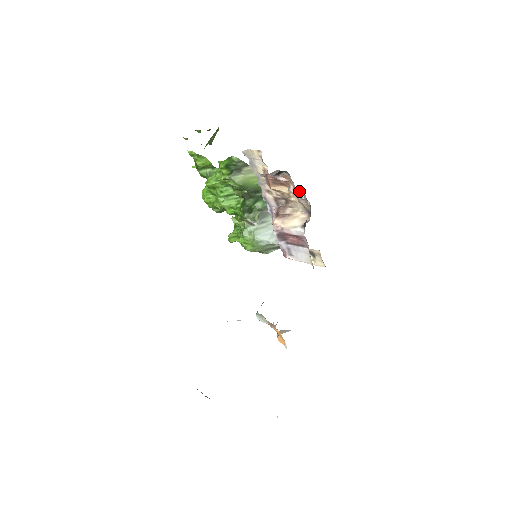
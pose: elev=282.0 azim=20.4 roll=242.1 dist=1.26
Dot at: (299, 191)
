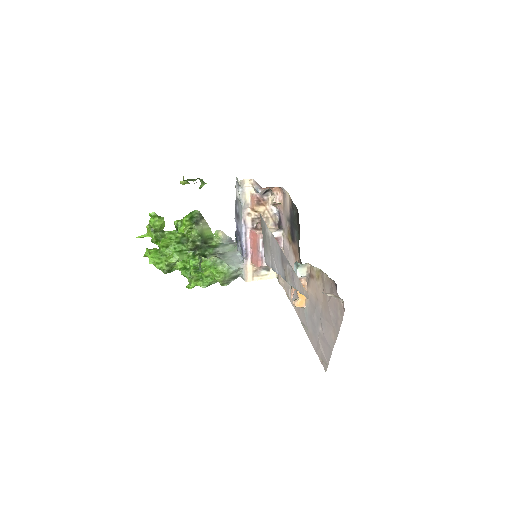
Dot at: (277, 204)
